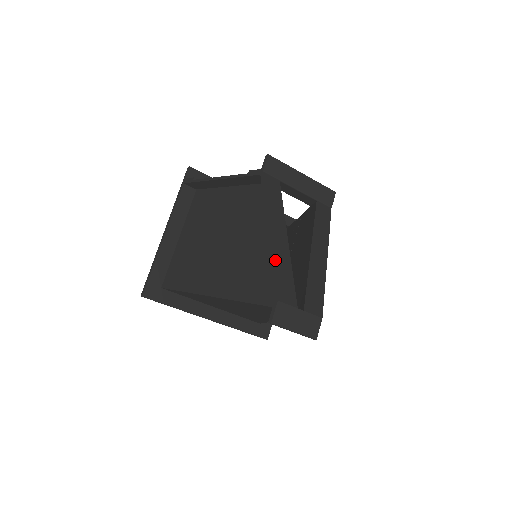
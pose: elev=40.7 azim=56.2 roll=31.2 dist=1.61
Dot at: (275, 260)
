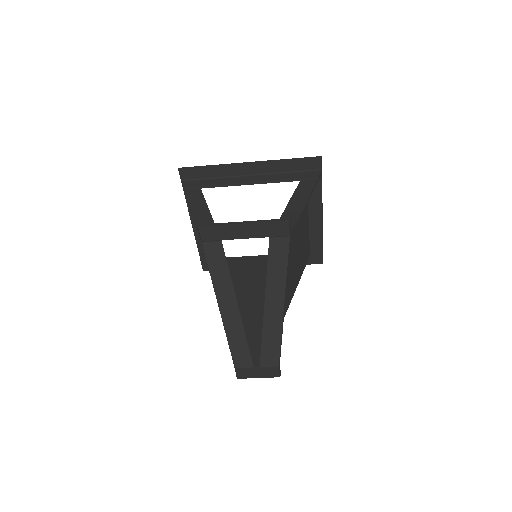
Dot at: (228, 334)
